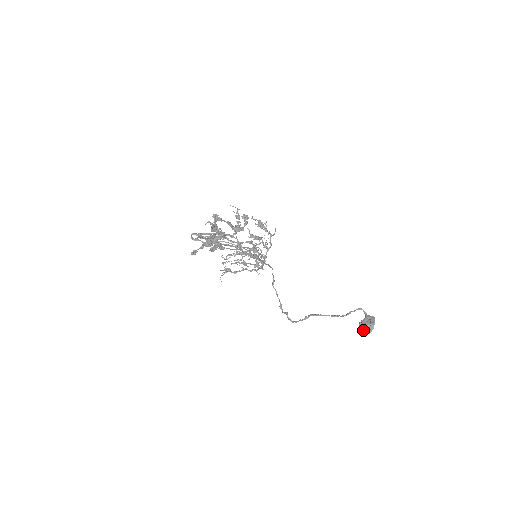
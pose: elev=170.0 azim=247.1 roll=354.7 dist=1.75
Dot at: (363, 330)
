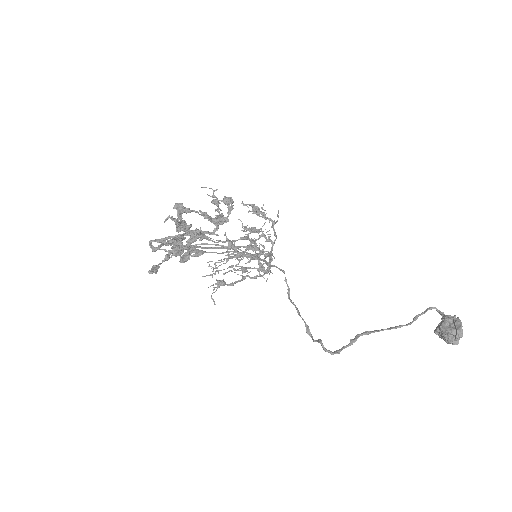
Dot at: (445, 341)
